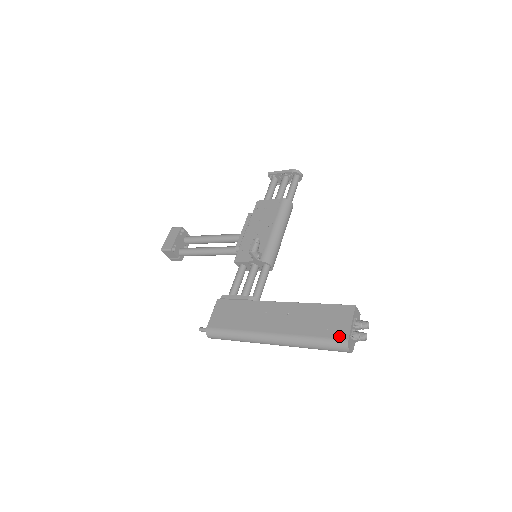
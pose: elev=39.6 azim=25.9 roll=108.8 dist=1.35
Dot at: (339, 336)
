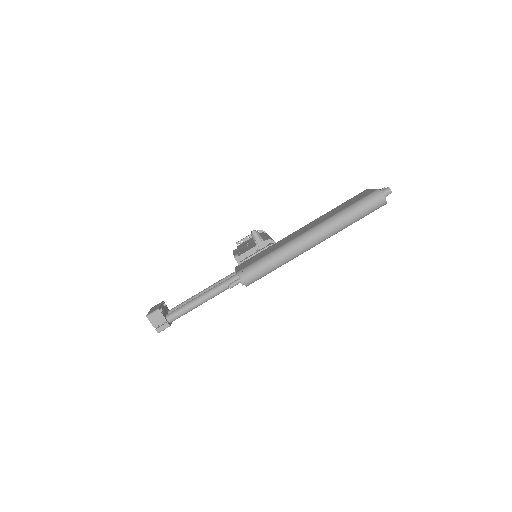
Dot at: (368, 193)
